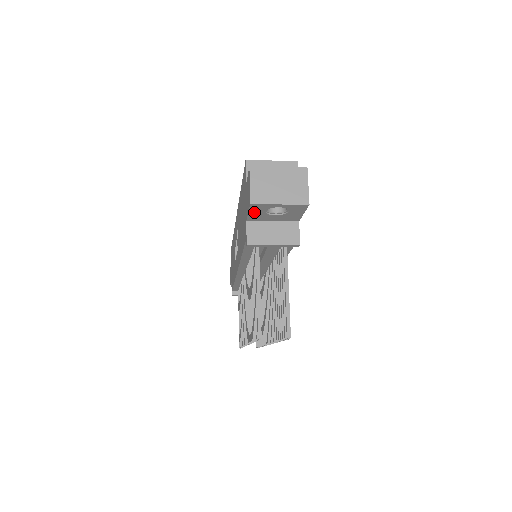
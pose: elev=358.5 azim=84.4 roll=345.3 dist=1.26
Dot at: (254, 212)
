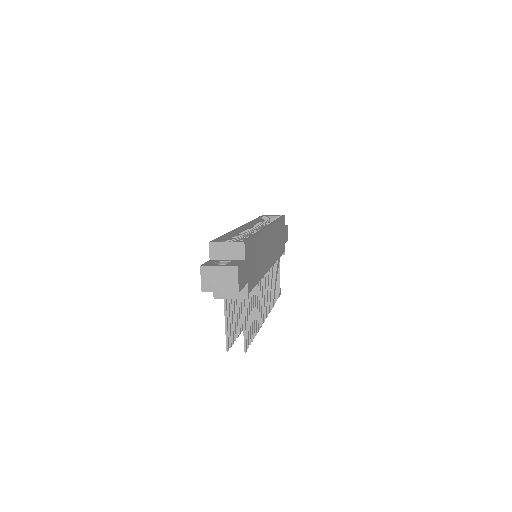
Dot at: occluded
